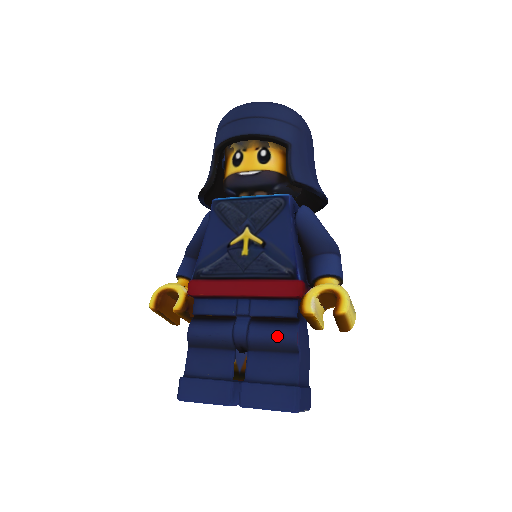
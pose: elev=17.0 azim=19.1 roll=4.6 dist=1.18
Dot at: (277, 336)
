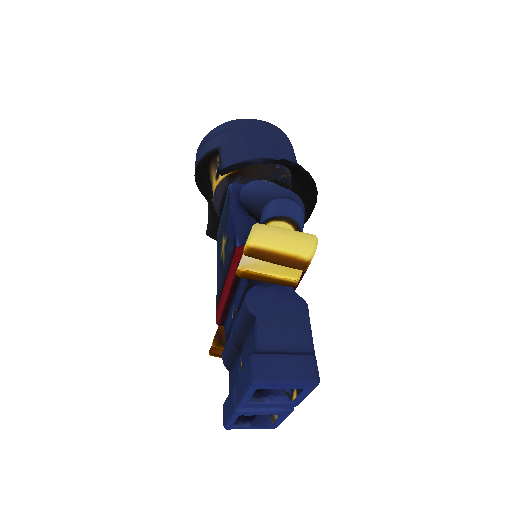
Dot at: (240, 314)
